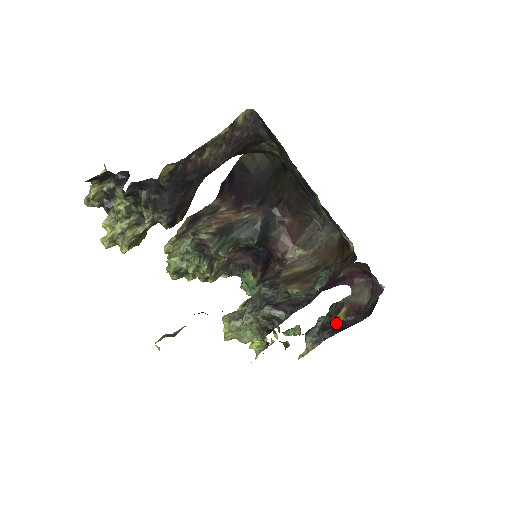
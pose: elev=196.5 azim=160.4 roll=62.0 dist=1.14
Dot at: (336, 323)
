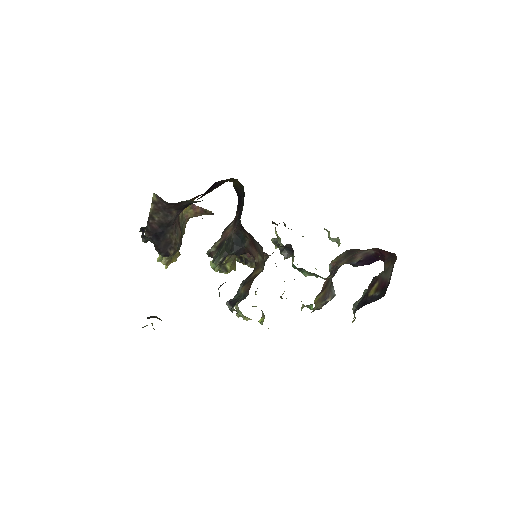
Dot at: (367, 297)
